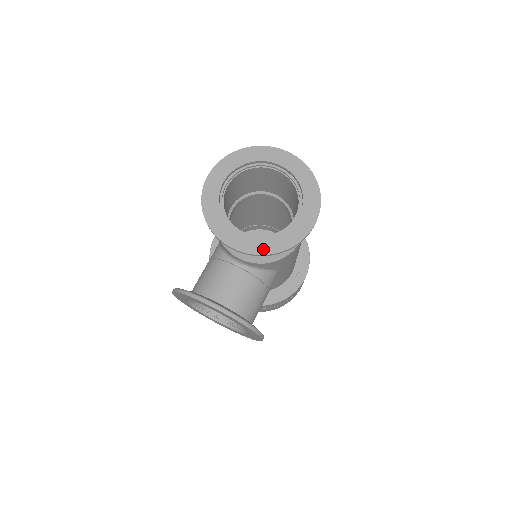
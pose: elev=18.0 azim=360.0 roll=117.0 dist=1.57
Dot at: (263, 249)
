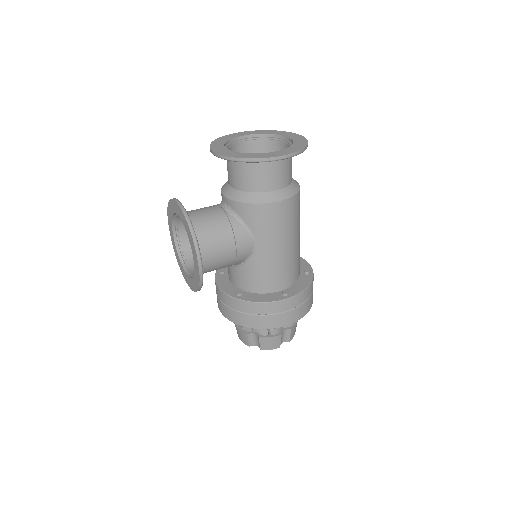
Dot at: (232, 155)
